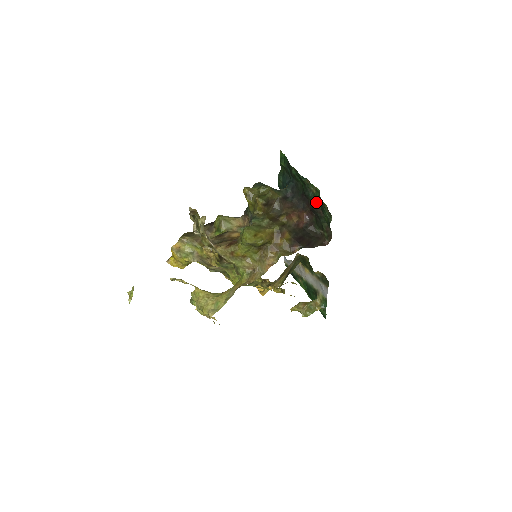
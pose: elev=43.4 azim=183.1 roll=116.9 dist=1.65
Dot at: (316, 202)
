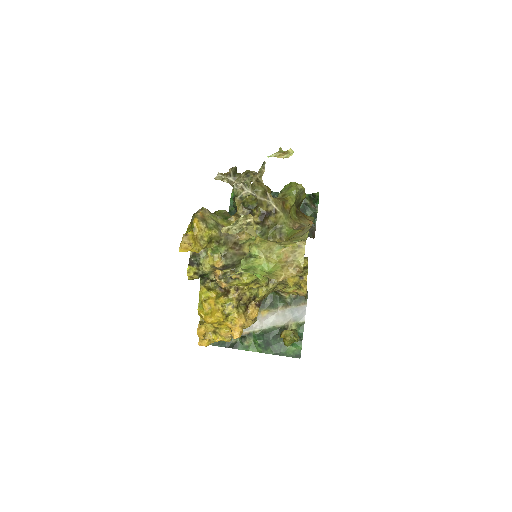
Dot at: occluded
